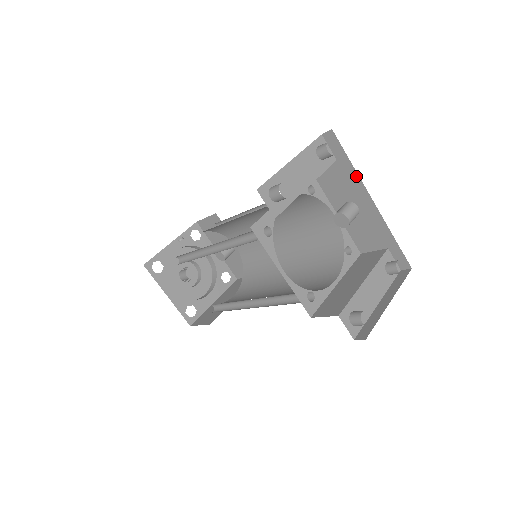
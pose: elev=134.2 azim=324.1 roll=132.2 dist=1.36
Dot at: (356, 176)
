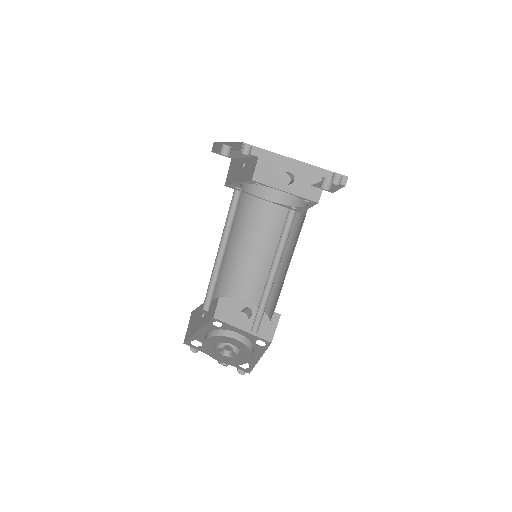
Dot at: (274, 155)
